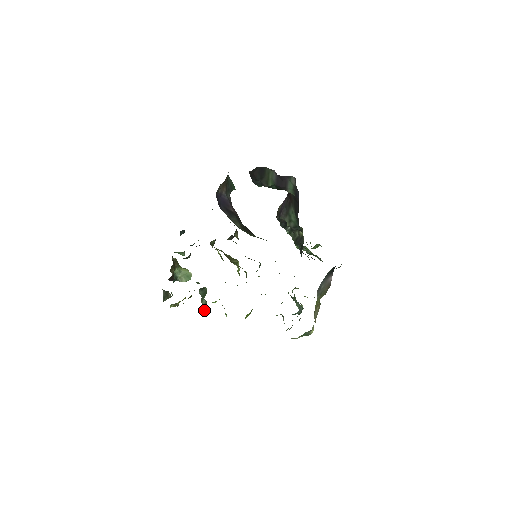
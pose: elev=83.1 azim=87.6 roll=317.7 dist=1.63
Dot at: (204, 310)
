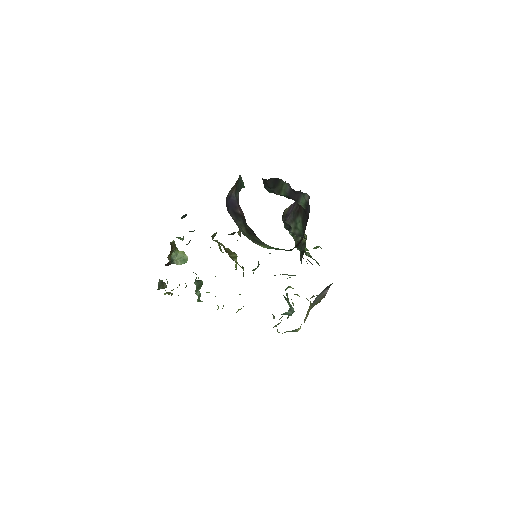
Dot at: (197, 301)
